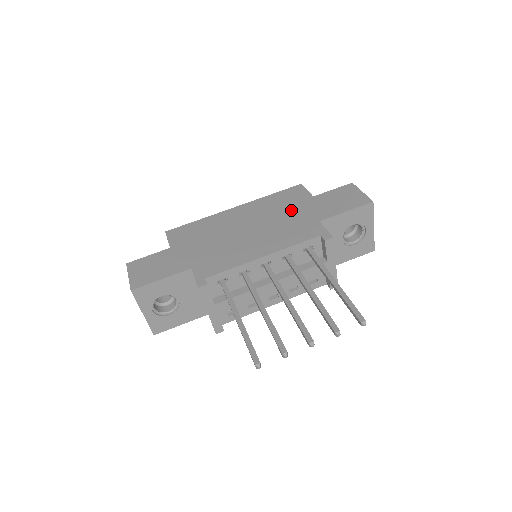
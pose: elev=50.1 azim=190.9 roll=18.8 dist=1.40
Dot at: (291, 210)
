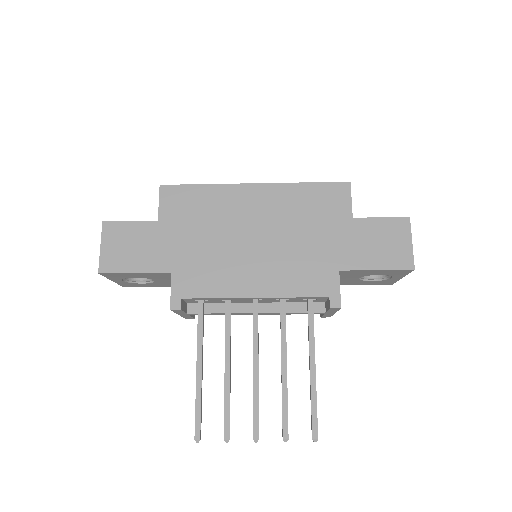
Dot at: (316, 230)
